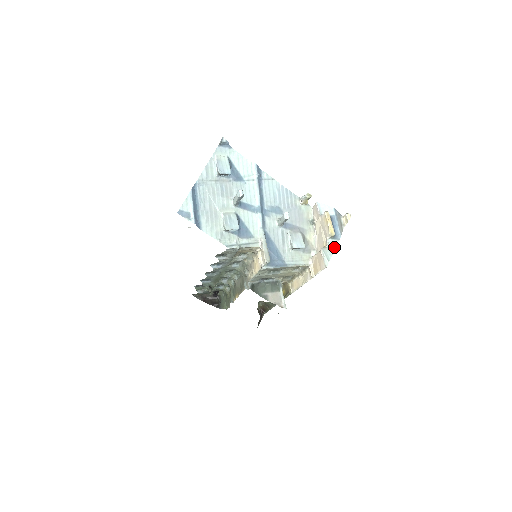
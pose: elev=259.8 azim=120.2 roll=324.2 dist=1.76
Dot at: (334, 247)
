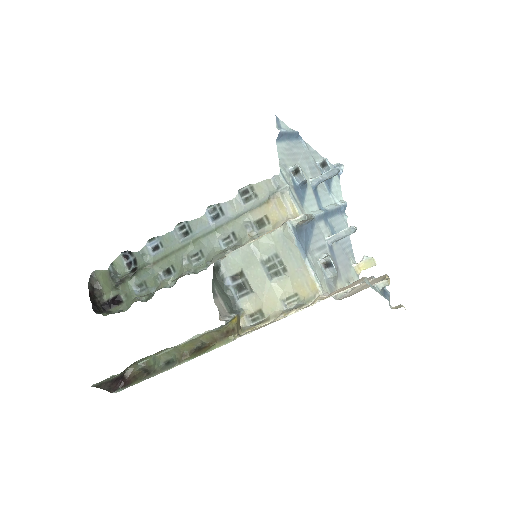
Dot at: (379, 293)
